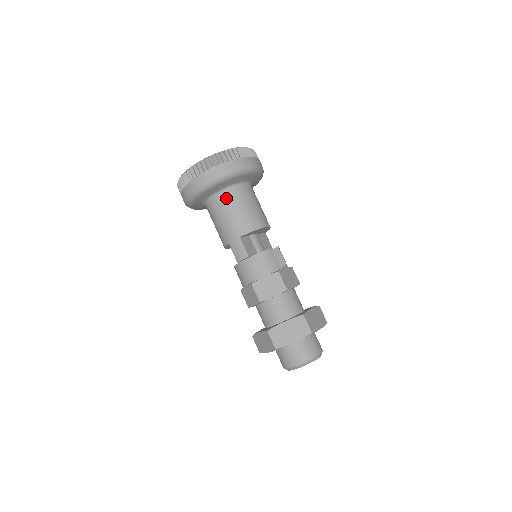
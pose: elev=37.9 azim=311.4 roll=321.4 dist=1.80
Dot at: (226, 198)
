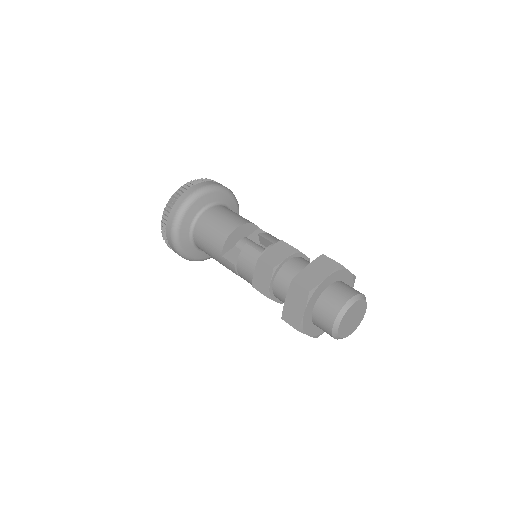
Dot at: (197, 236)
